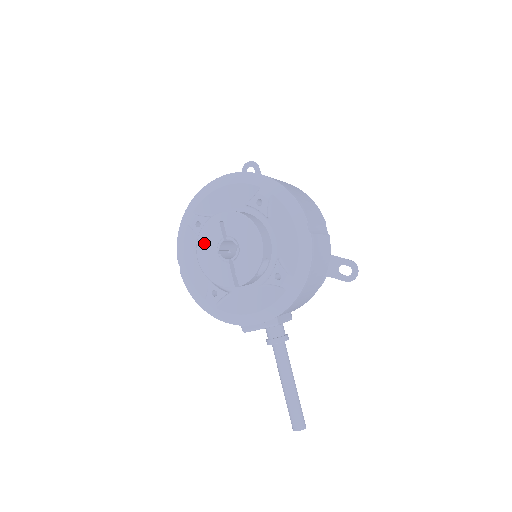
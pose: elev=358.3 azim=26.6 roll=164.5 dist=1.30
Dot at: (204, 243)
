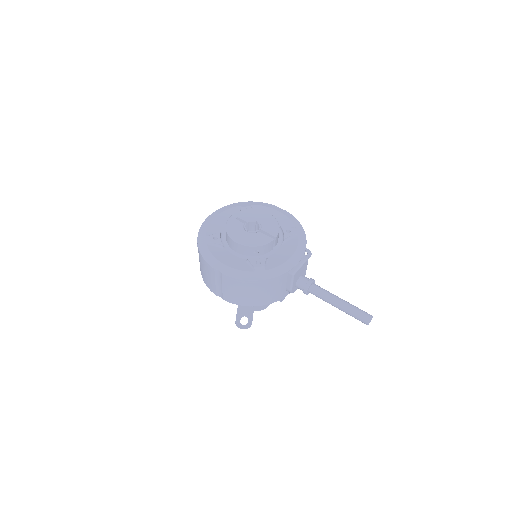
Dot at: (234, 232)
